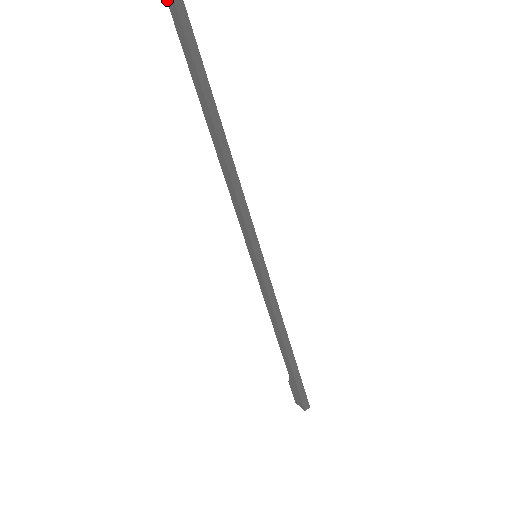
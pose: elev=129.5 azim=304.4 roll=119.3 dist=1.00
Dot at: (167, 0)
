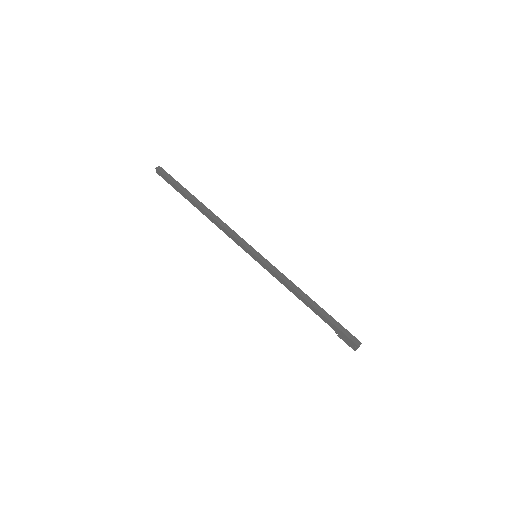
Dot at: (157, 173)
